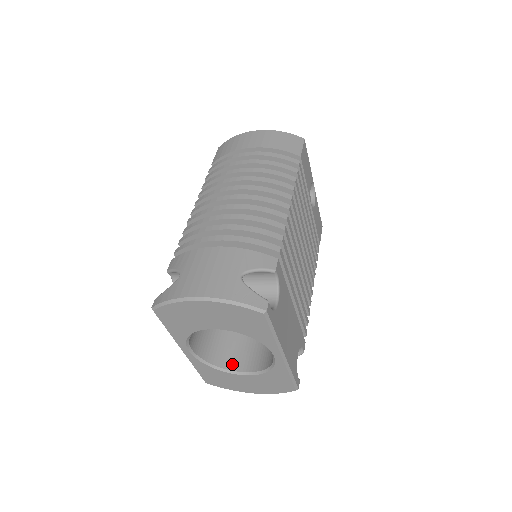
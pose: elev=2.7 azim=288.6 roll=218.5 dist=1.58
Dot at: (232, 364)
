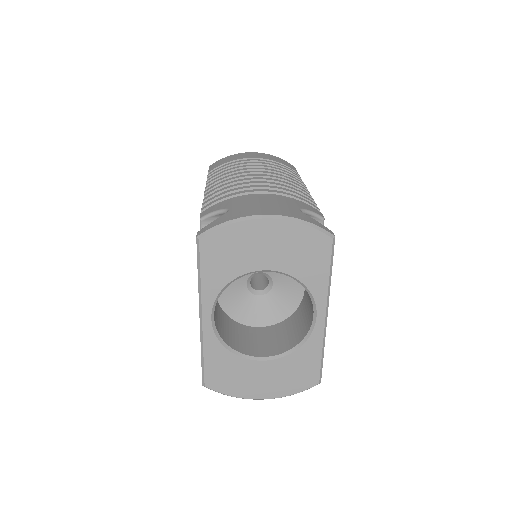
Dot at: (248, 350)
